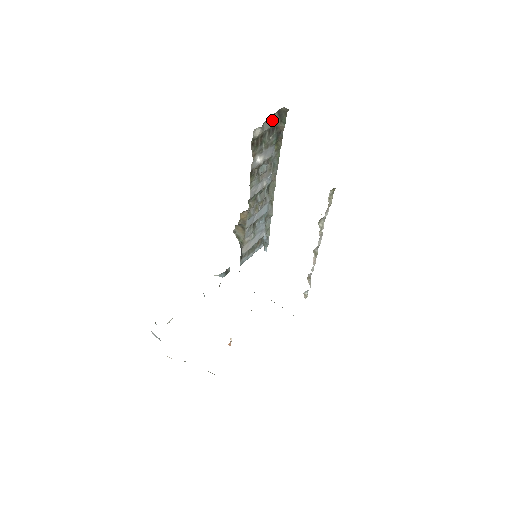
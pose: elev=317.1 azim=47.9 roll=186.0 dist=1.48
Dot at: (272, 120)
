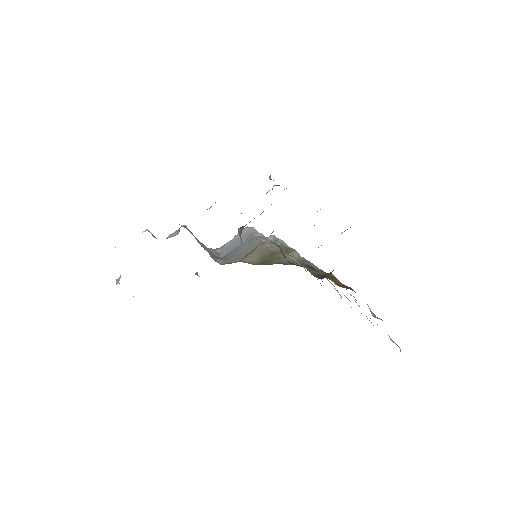
Dot at: occluded
